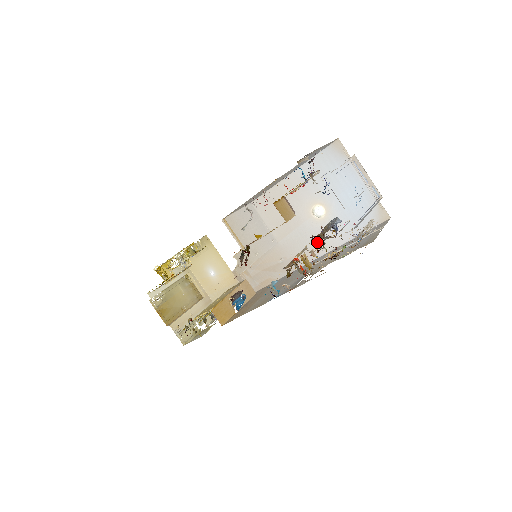
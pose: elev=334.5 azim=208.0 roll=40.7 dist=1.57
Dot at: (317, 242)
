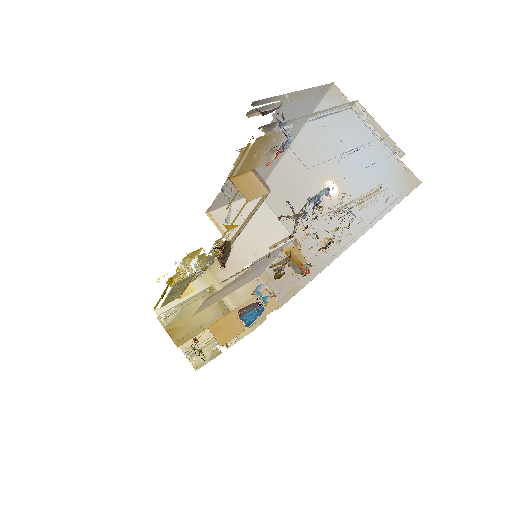
Dot at: (337, 232)
